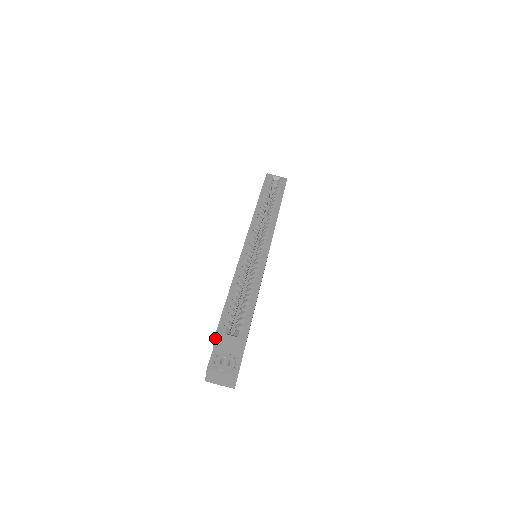
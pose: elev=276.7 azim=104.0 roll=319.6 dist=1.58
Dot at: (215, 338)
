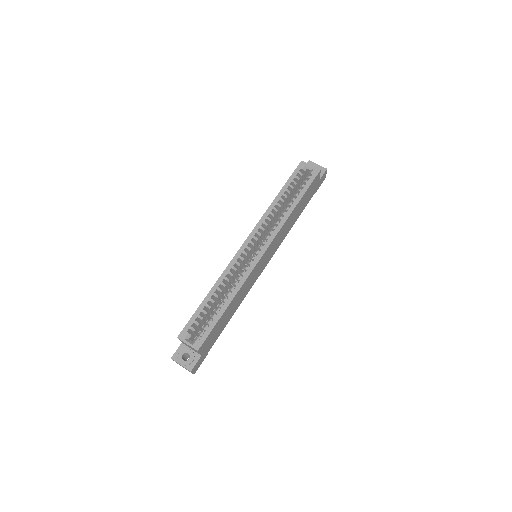
Dot at: (179, 339)
